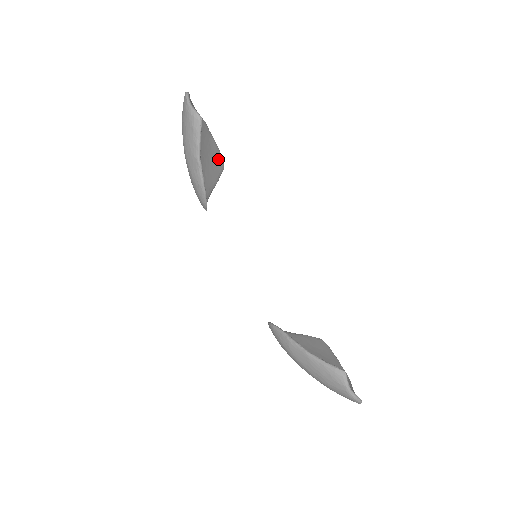
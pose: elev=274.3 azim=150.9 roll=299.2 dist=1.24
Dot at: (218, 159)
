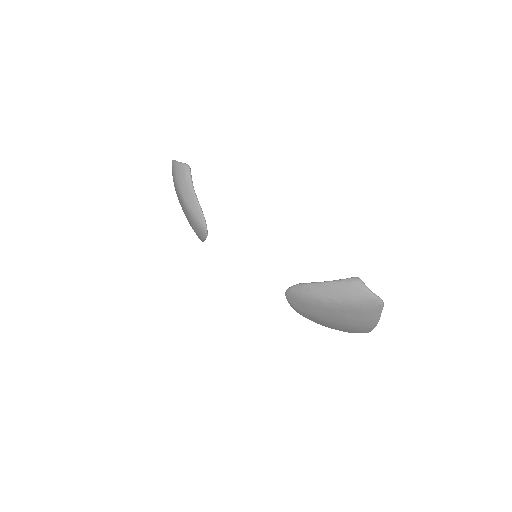
Dot at: occluded
